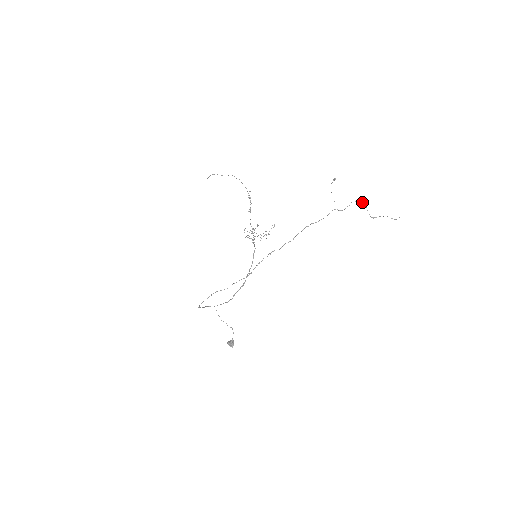
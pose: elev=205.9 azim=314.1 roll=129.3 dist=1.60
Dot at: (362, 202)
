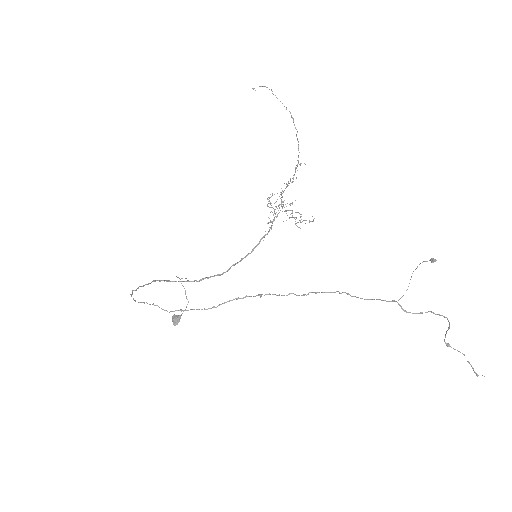
Dot at: occluded
